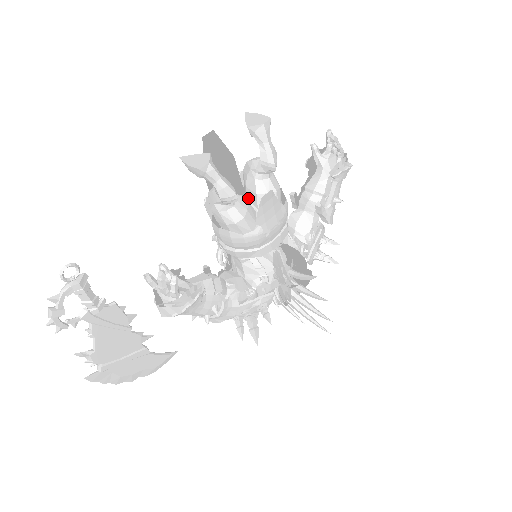
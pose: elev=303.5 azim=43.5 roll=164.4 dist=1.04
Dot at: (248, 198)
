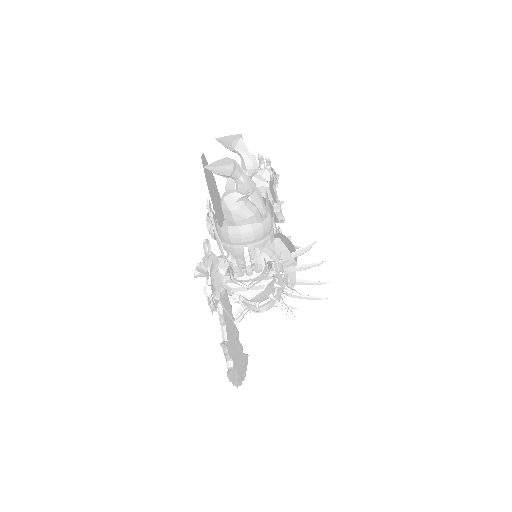
Dot at: occluded
